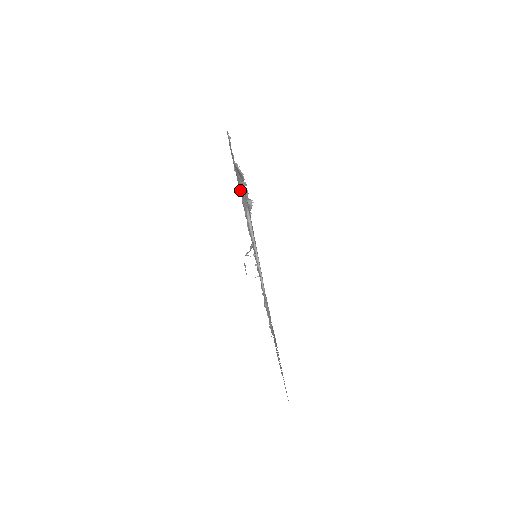
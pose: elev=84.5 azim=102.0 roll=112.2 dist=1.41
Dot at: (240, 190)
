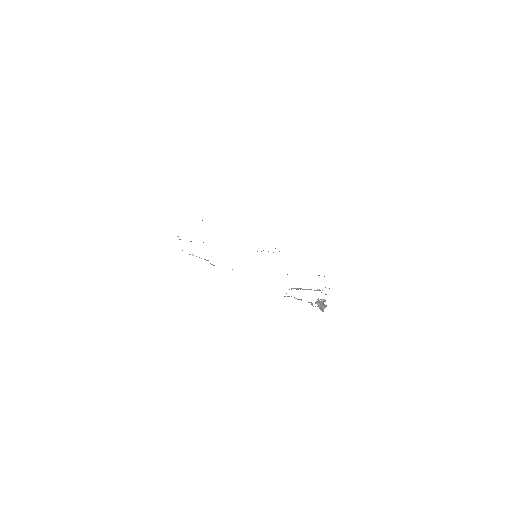
Dot at: occluded
